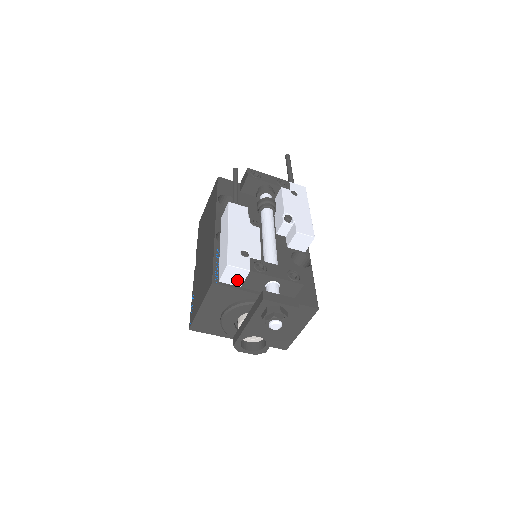
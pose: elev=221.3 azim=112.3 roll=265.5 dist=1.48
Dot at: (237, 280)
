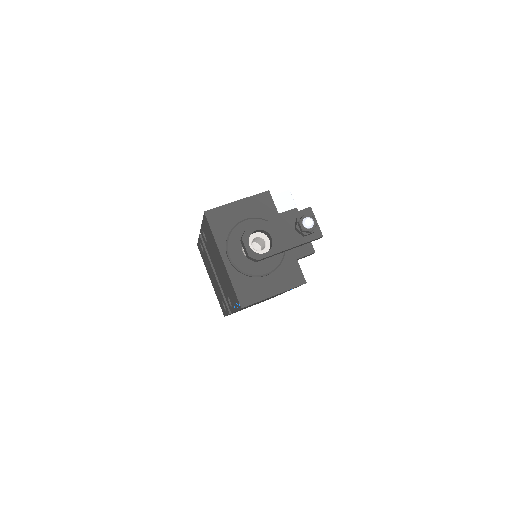
Dot at: (282, 206)
